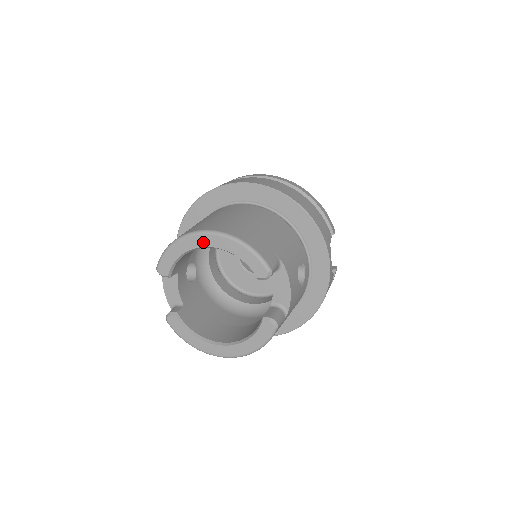
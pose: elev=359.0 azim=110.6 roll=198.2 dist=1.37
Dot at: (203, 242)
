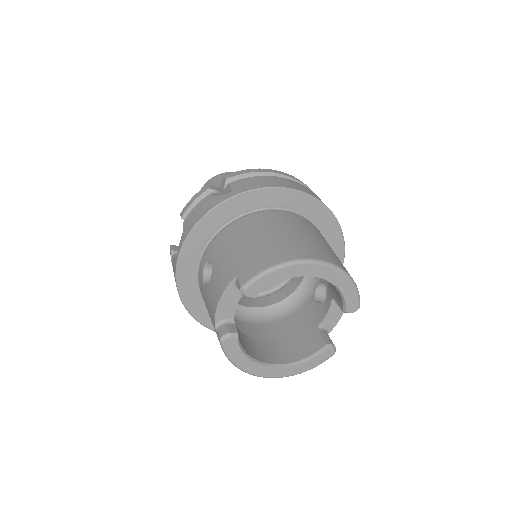
Dot at: (315, 272)
